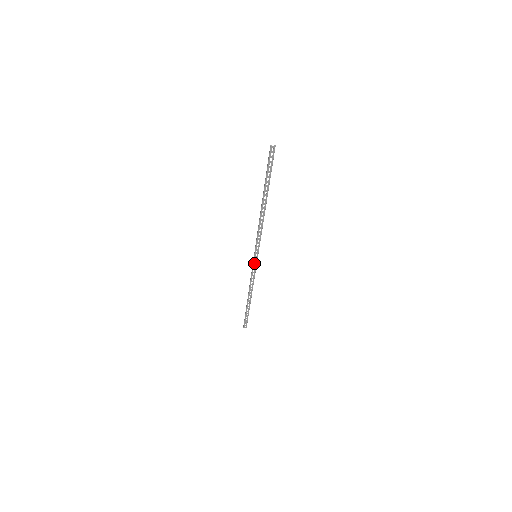
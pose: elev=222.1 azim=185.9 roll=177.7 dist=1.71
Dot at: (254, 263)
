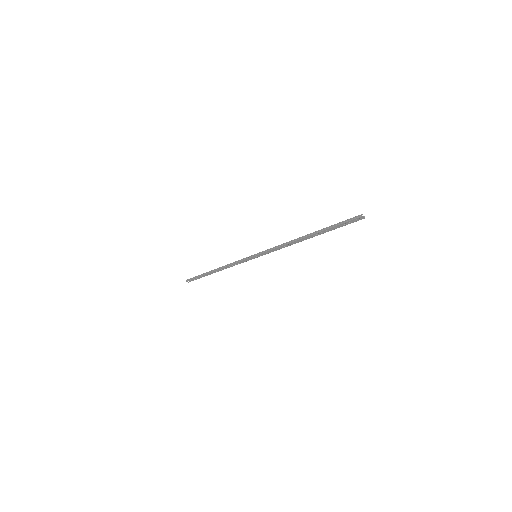
Dot at: (249, 258)
